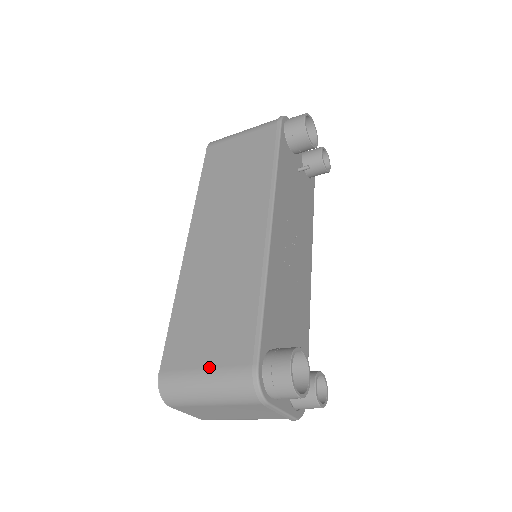
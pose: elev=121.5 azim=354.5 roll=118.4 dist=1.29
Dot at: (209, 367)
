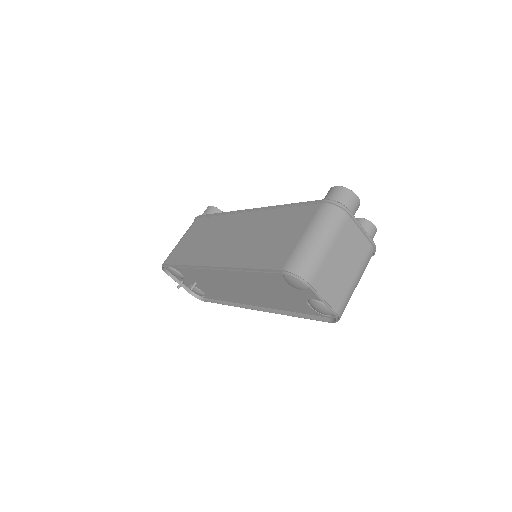
Dot at: (304, 231)
